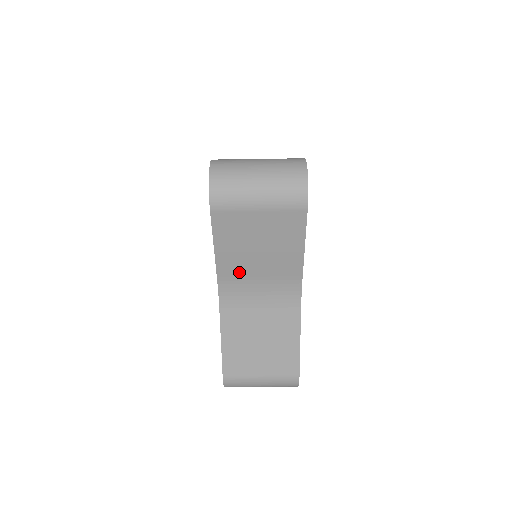
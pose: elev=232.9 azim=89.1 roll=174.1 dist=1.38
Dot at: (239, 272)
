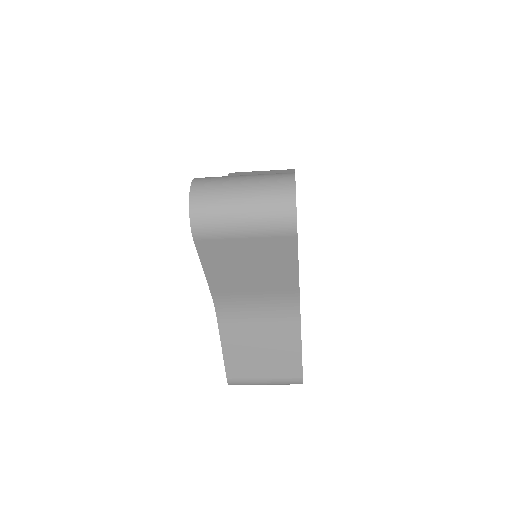
Dot at: (233, 288)
